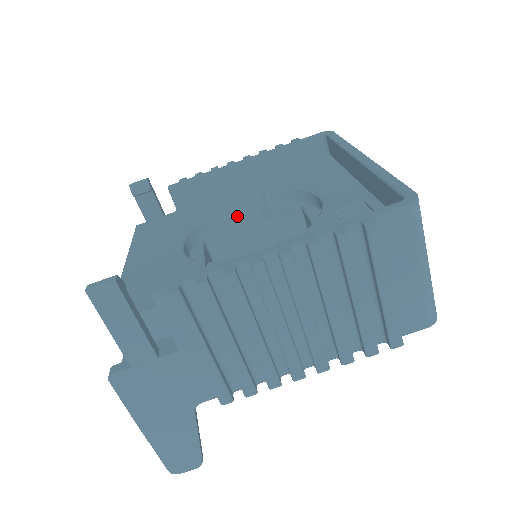
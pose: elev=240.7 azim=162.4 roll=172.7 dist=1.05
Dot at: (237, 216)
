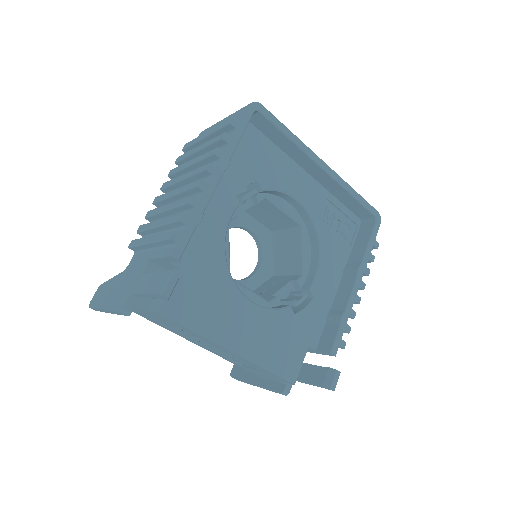
Dot at: occluded
